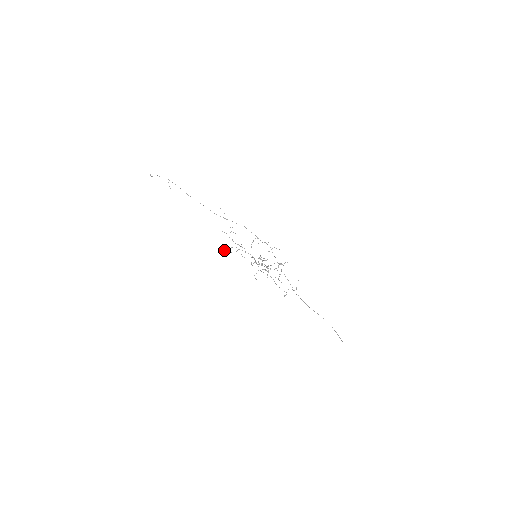
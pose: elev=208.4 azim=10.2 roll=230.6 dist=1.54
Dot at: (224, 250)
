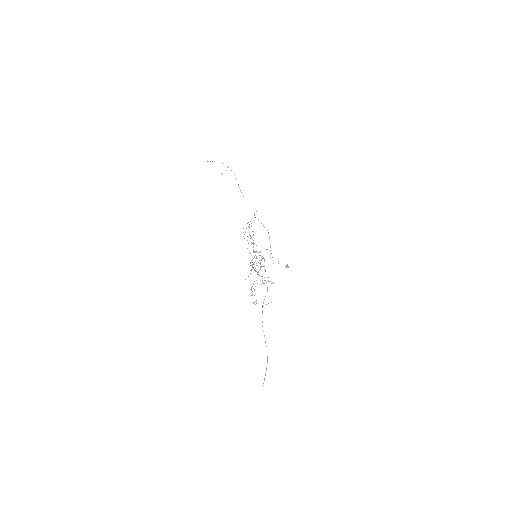
Dot at: (250, 221)
